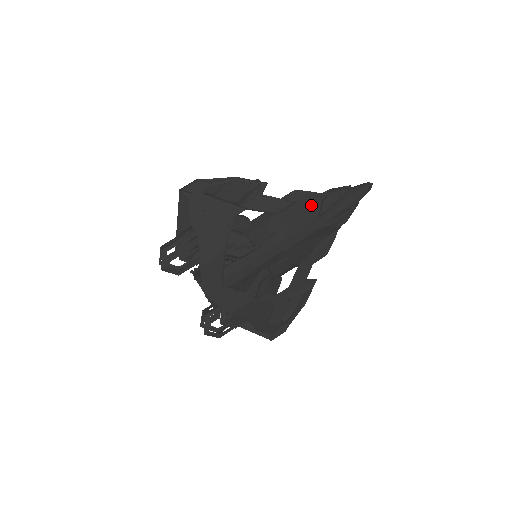
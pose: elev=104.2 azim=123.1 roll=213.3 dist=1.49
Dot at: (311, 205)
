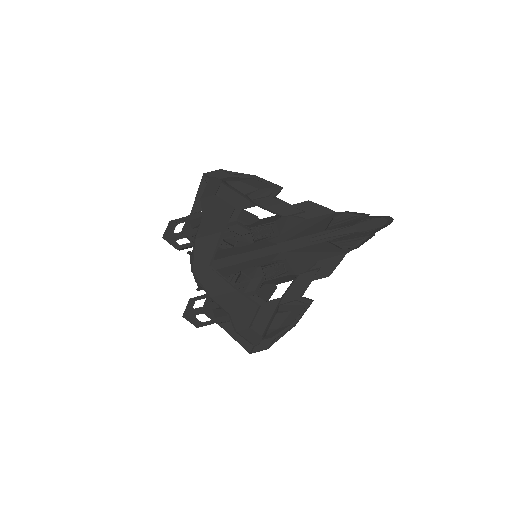
Dot at: (321, 219)
